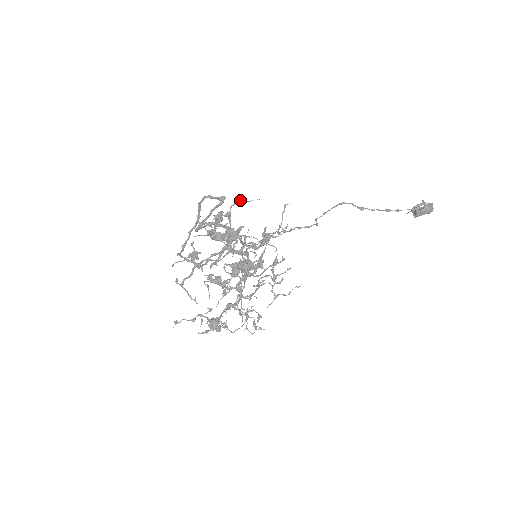
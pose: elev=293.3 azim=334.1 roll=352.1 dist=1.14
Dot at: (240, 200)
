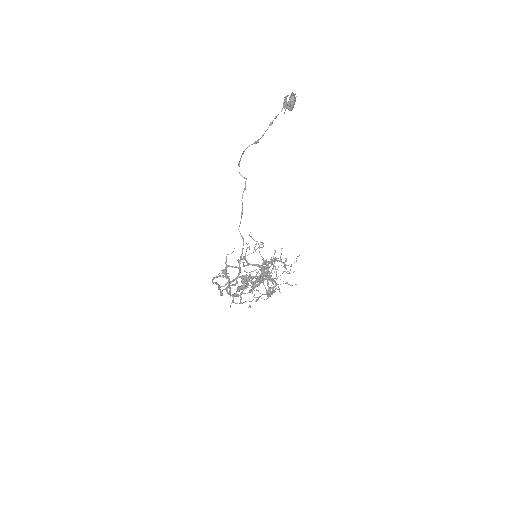
Dot at: (226, 258)
